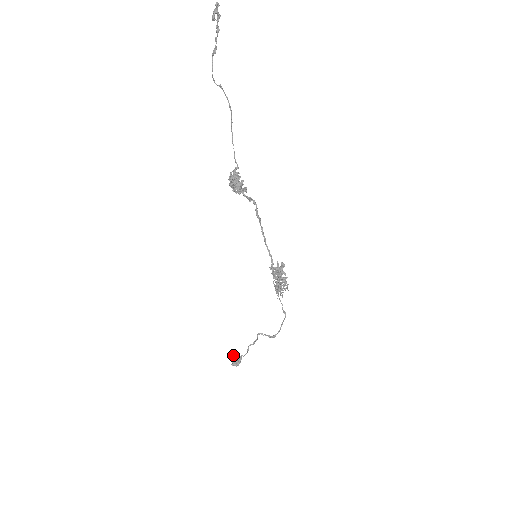
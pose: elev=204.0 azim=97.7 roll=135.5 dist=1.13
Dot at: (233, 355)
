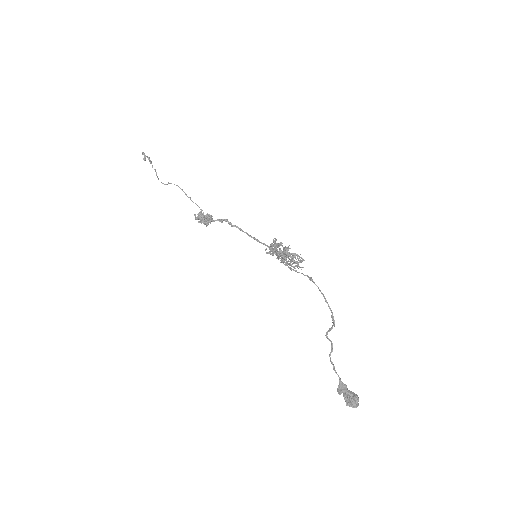
Dot at: (343, 394)
